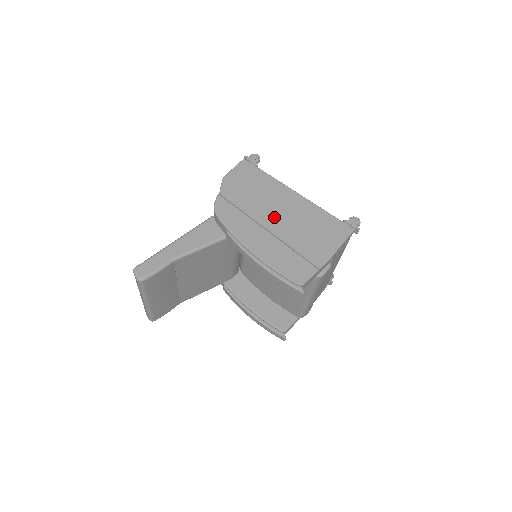
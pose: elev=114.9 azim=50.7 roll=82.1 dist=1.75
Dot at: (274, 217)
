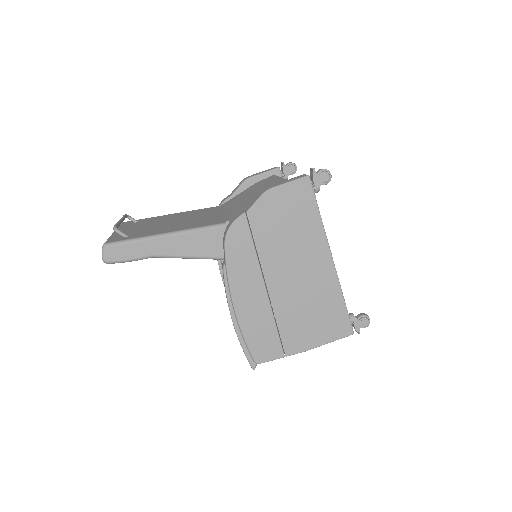
Dot at: (285, 277)
